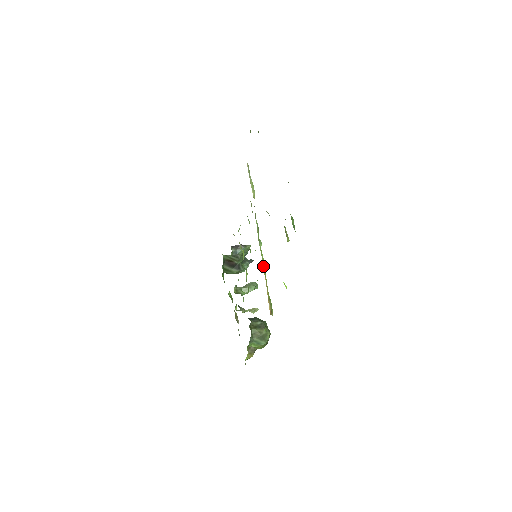
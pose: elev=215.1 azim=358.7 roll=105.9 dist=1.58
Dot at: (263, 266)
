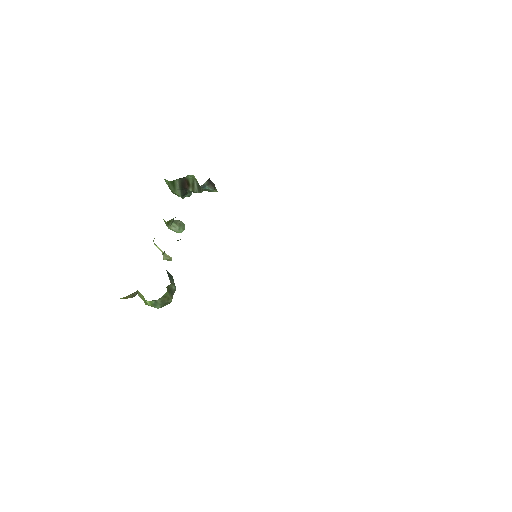
Dot at: occluded
